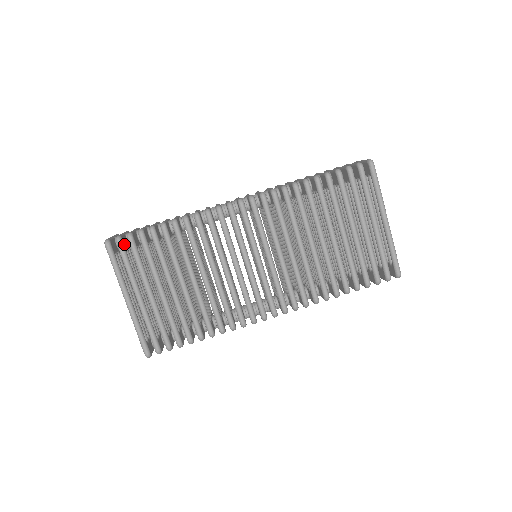
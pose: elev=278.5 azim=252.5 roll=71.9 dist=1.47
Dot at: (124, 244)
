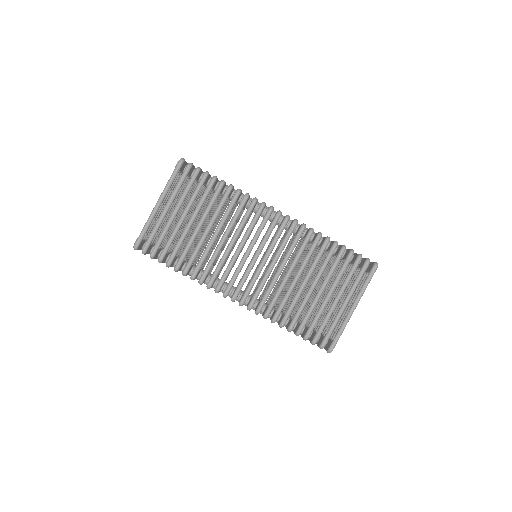
Dot at: (190, 171)
